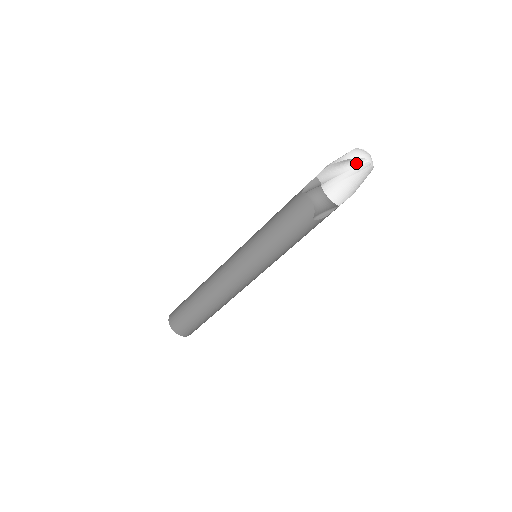
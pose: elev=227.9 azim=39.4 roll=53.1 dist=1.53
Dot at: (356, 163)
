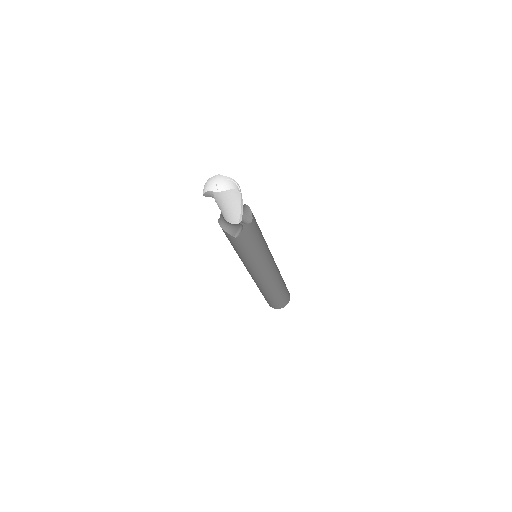
Dot at: (211, 194)
